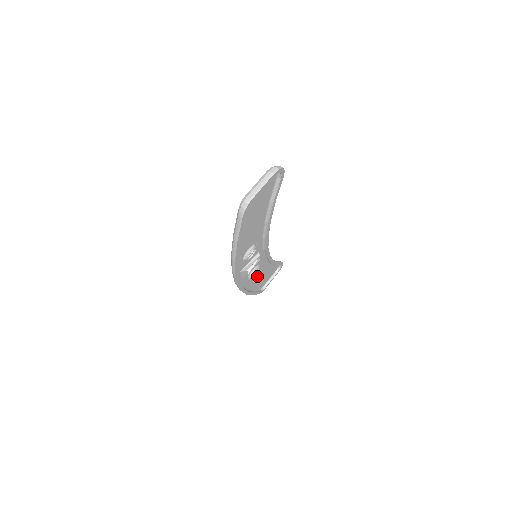
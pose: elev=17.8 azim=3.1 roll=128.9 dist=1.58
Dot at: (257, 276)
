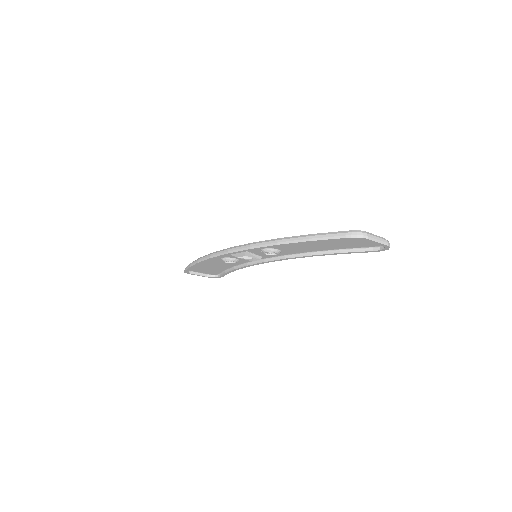
Dot at: (217, 263)
